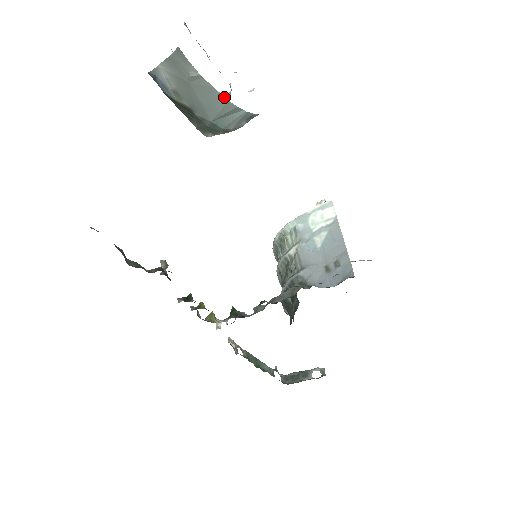
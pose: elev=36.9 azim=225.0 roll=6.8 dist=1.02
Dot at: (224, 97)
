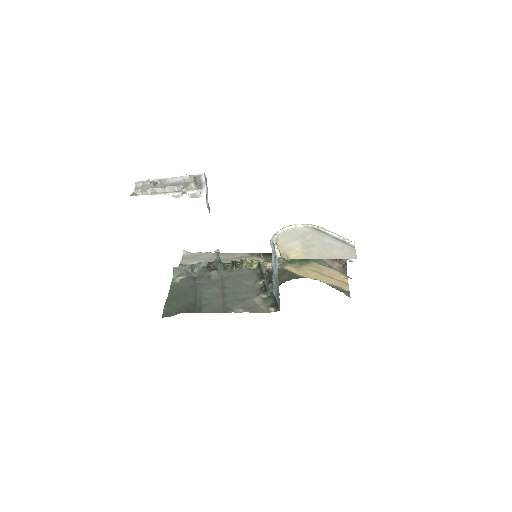
Dot at: occluded
